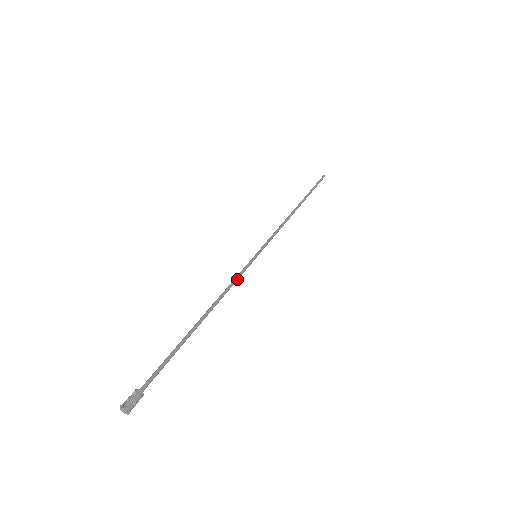
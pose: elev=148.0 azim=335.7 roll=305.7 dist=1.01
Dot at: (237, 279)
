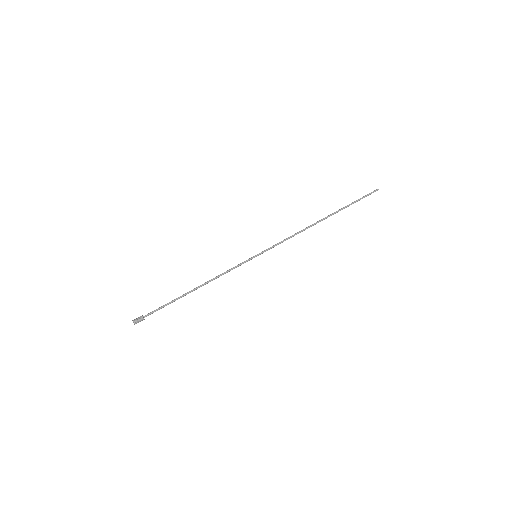
Dot at: occluded
